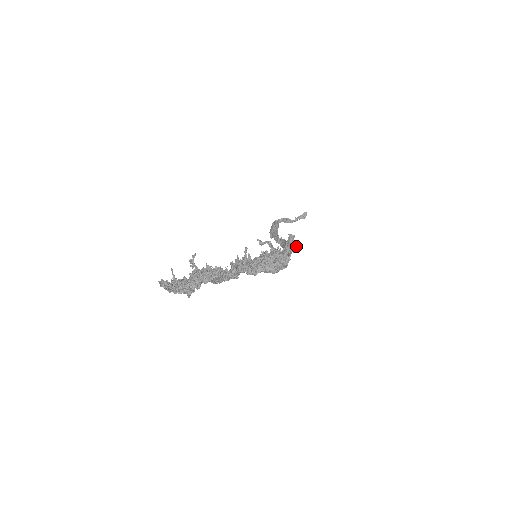
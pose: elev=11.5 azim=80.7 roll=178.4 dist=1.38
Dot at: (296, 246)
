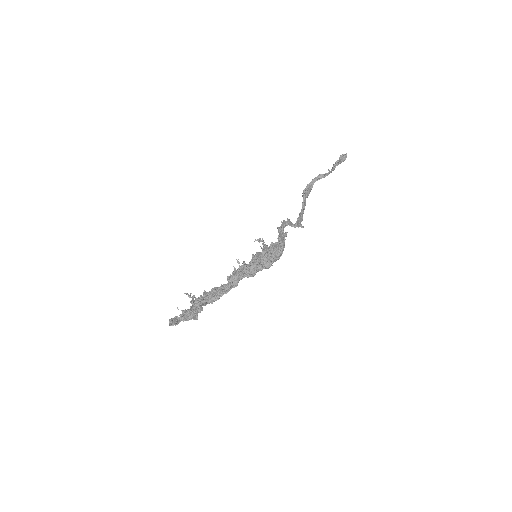
Dot at: occluded
